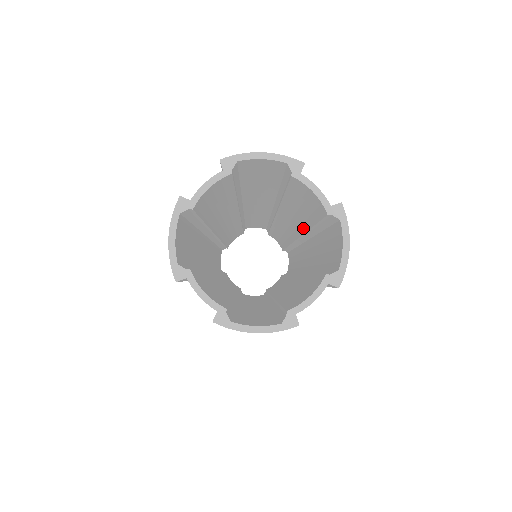
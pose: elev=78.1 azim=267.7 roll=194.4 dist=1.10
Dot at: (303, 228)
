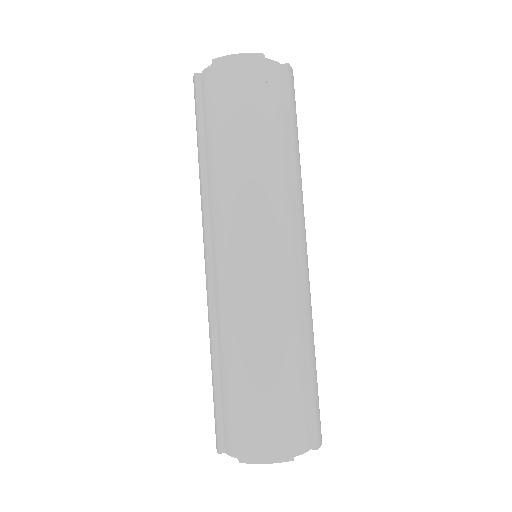
Dot at: (298, 335)
